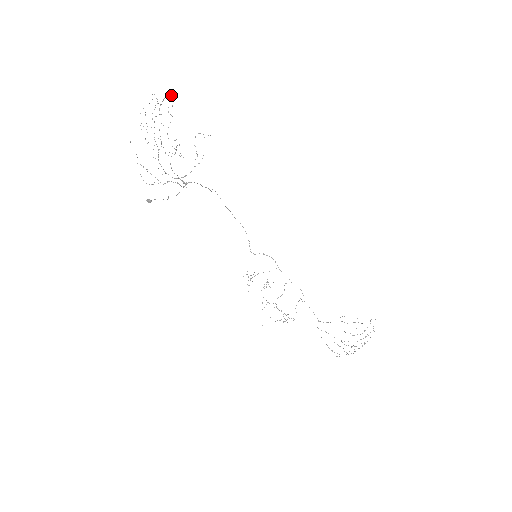
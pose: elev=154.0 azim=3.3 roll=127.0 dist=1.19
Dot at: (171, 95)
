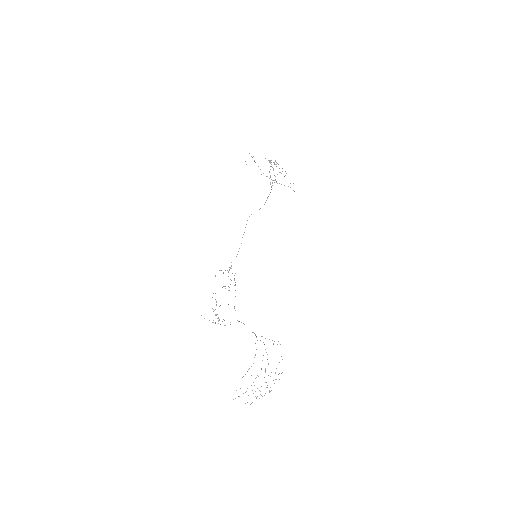
Dot at: occluded
